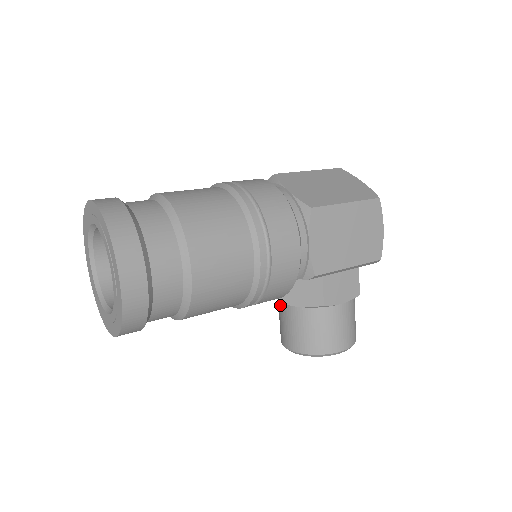
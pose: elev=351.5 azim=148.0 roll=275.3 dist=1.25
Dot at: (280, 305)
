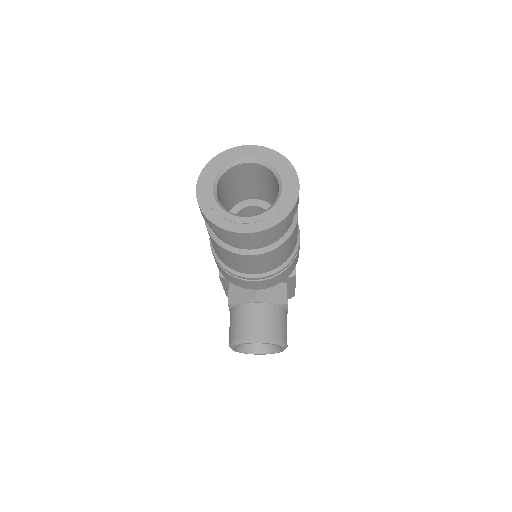
Dot at: (249, 306)
